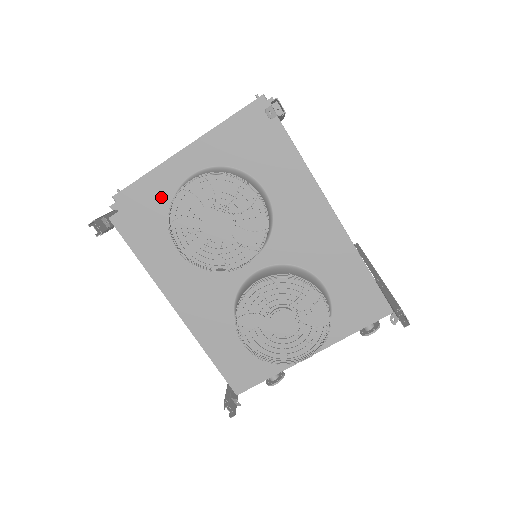
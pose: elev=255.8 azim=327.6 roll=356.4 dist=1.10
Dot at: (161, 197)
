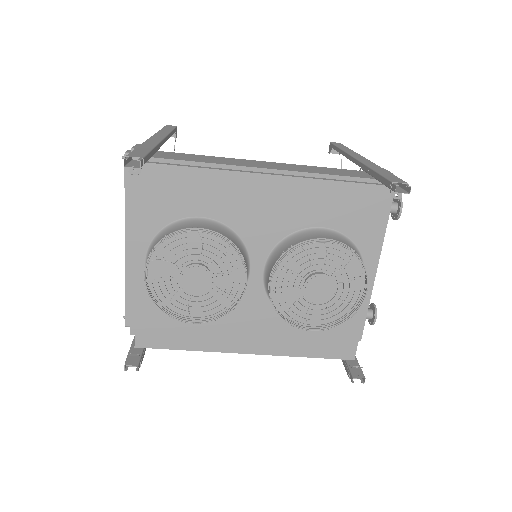
Dot at: (146, 299)
